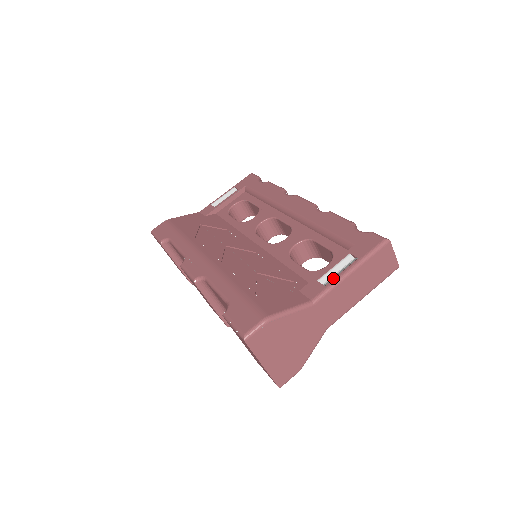
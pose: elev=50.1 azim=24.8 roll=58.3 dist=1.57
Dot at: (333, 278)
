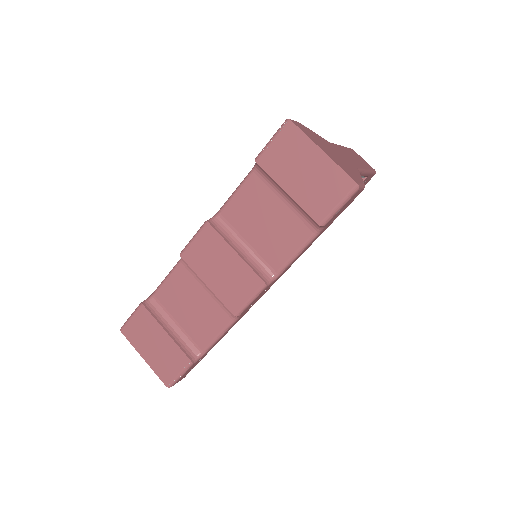
Dot at: occluded
